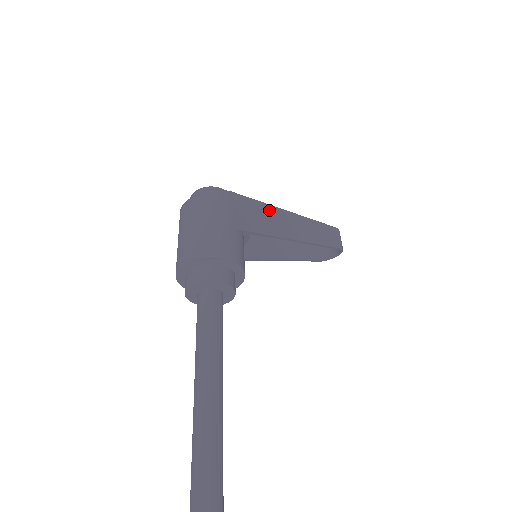
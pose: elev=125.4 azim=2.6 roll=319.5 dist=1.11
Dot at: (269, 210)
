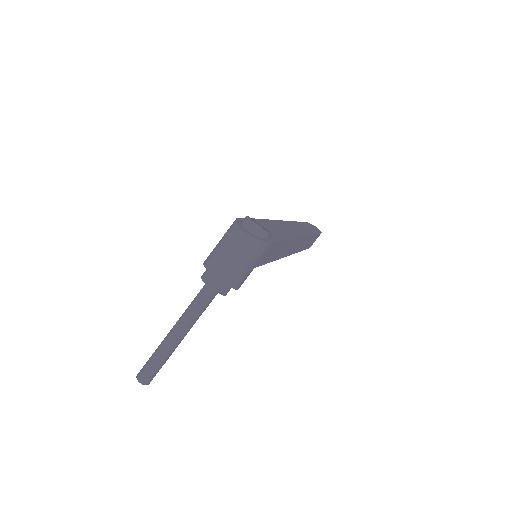
Dot at: (285, 244)
